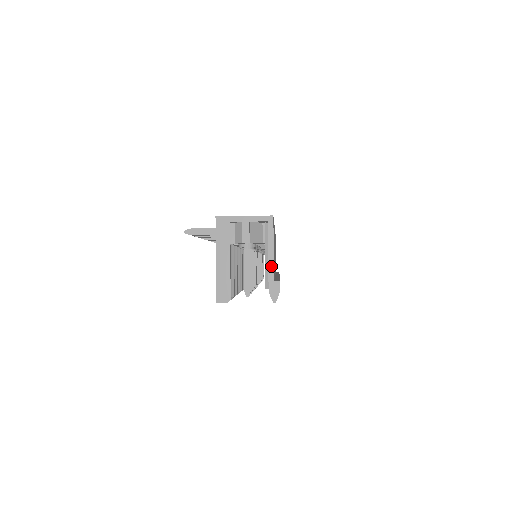
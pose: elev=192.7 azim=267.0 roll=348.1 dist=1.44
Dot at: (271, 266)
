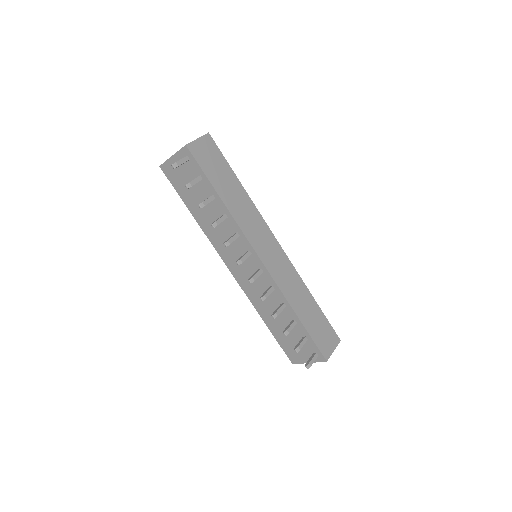
Dot at: occluded
